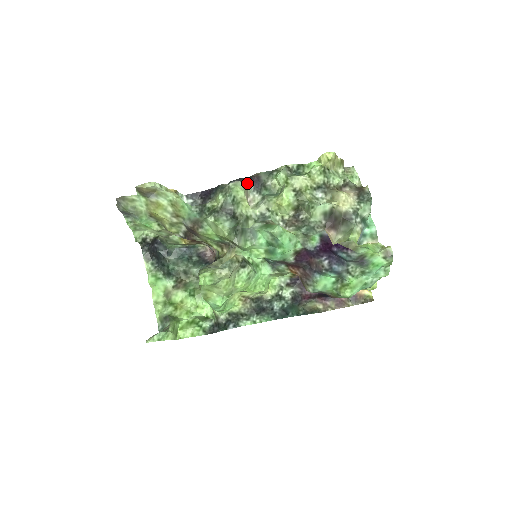
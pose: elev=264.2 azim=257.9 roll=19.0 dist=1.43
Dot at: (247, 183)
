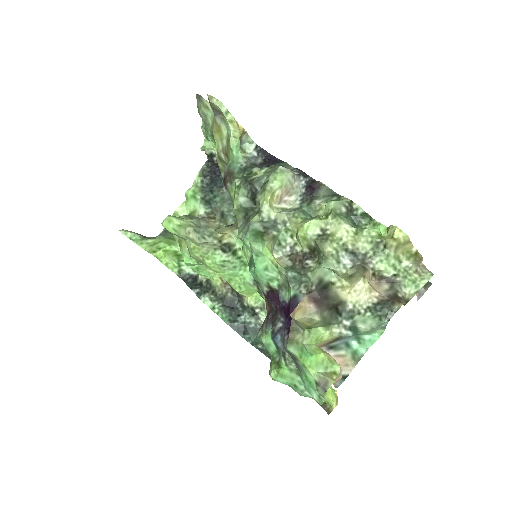
Dot at: (305, 183)
